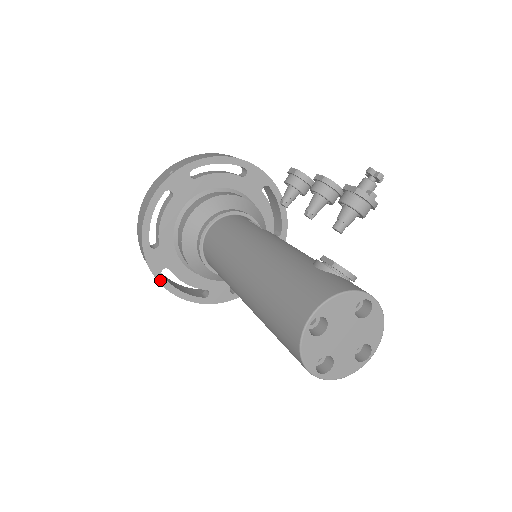
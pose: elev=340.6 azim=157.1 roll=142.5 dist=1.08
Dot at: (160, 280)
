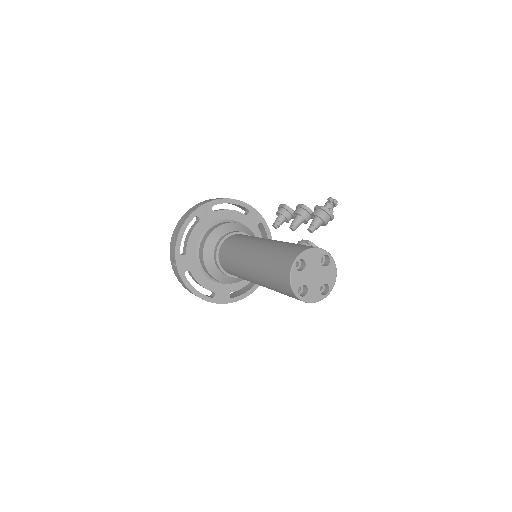
Dot at: (183, 279)
